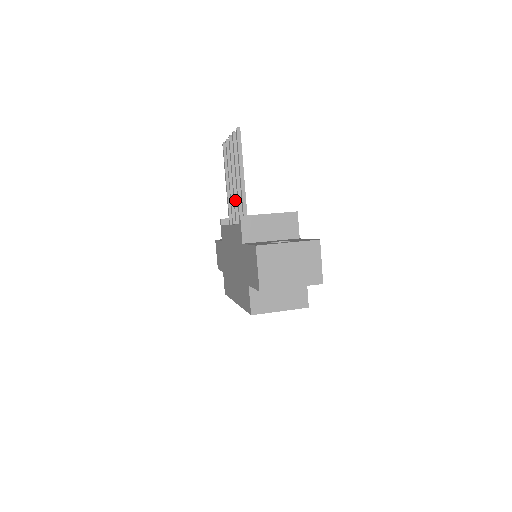
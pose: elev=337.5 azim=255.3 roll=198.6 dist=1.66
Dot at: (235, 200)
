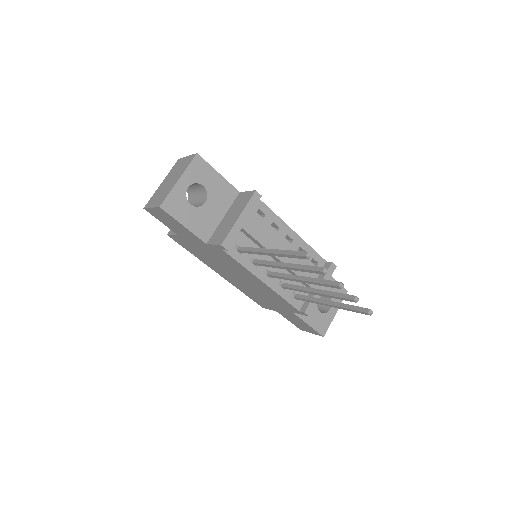
Dot at: (287, 279)
